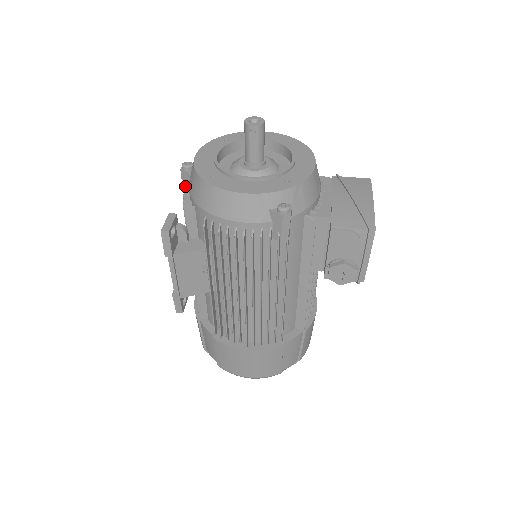
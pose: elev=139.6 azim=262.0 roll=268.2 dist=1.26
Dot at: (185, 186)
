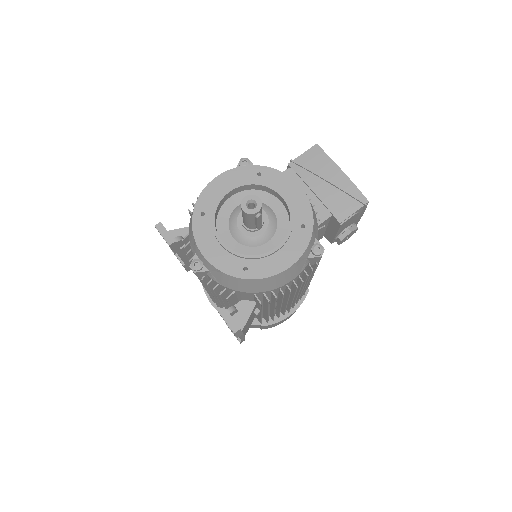
Dot at: (200, 276)
